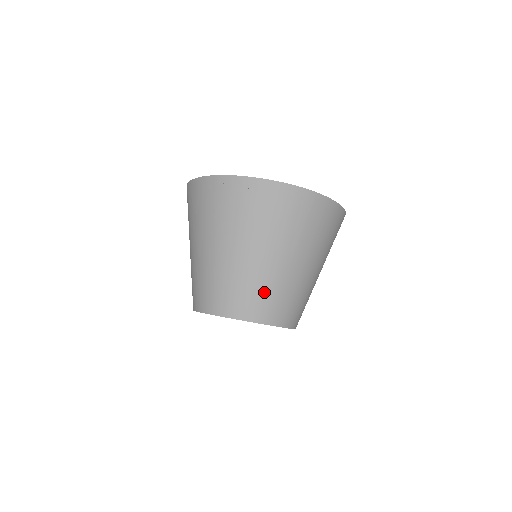
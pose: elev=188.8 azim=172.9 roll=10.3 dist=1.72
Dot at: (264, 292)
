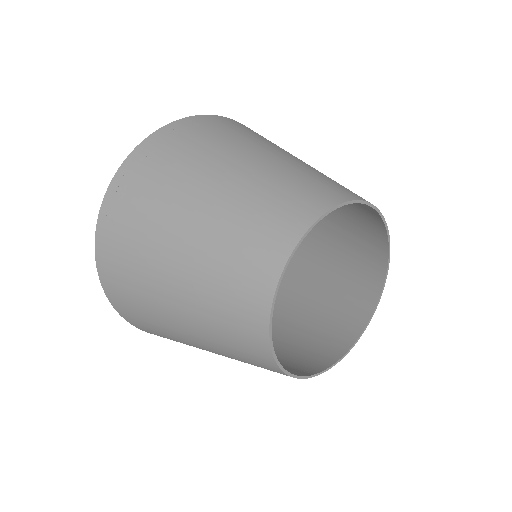
Dot at: (280, 189)
